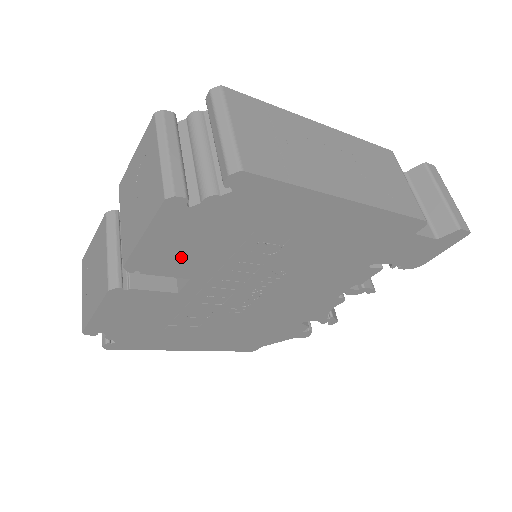
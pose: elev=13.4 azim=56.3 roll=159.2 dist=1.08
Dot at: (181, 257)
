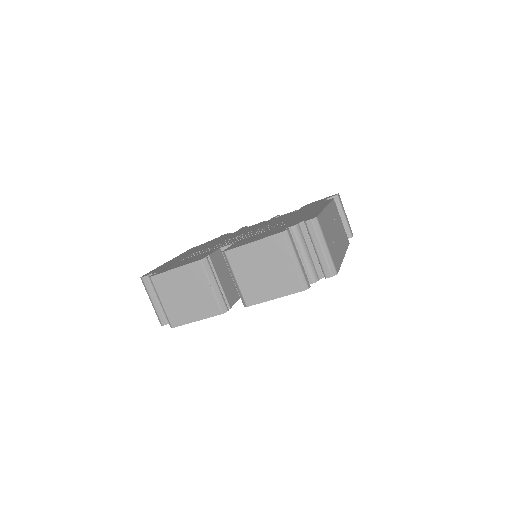
Dot at: occluded
